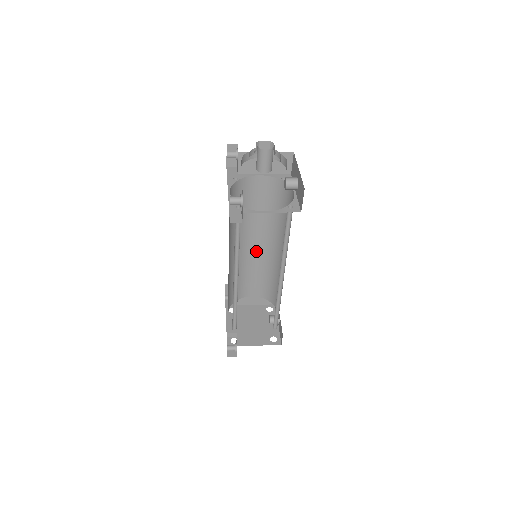
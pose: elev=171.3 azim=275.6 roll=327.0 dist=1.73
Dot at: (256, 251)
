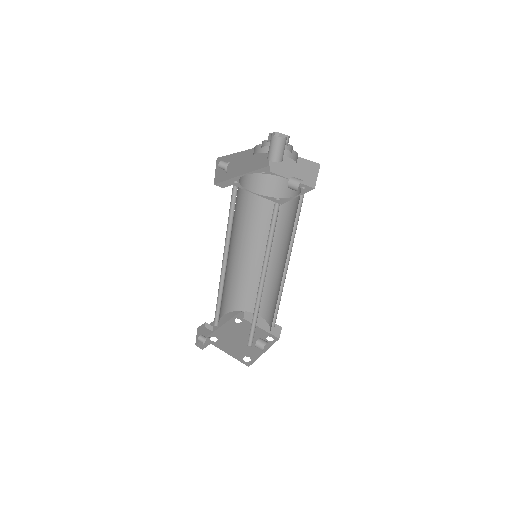
Dot at: (271, 263)
